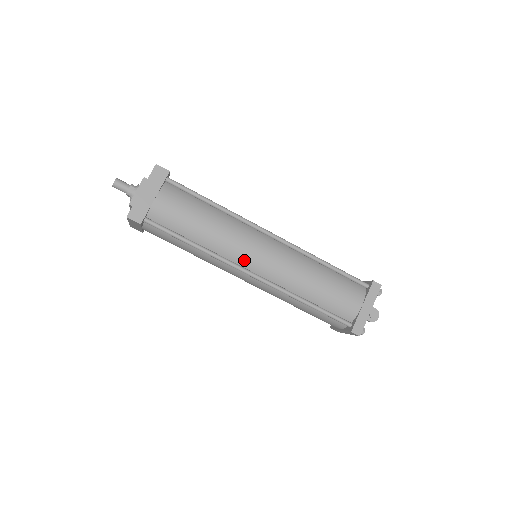
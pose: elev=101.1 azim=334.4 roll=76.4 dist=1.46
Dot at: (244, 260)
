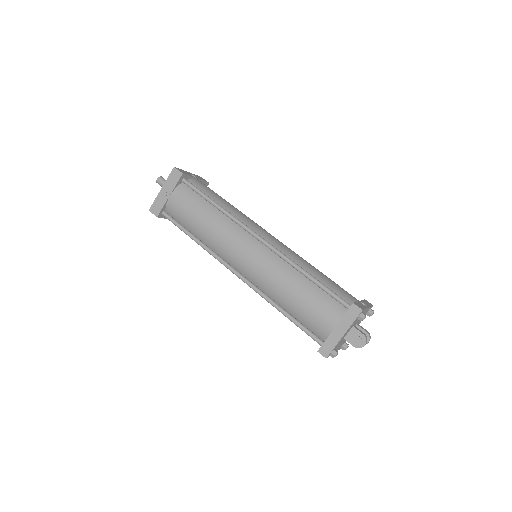
Dot at: (230, 259)
